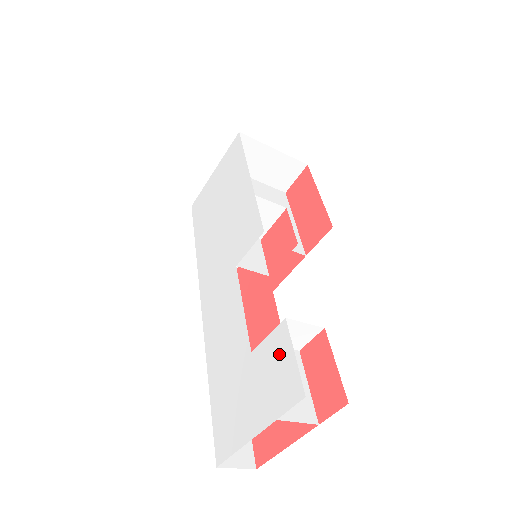
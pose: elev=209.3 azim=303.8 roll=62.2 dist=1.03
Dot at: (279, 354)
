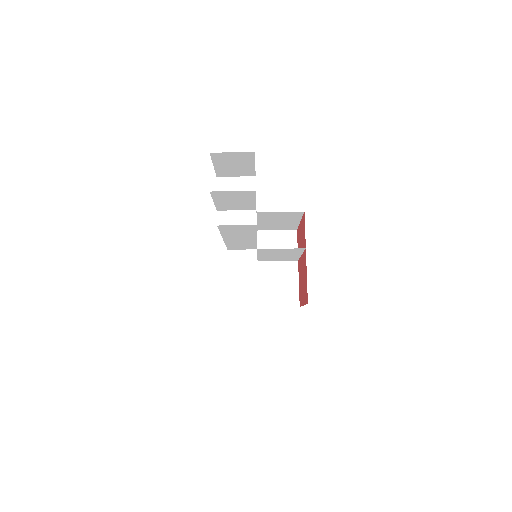
Dot at: occluded
